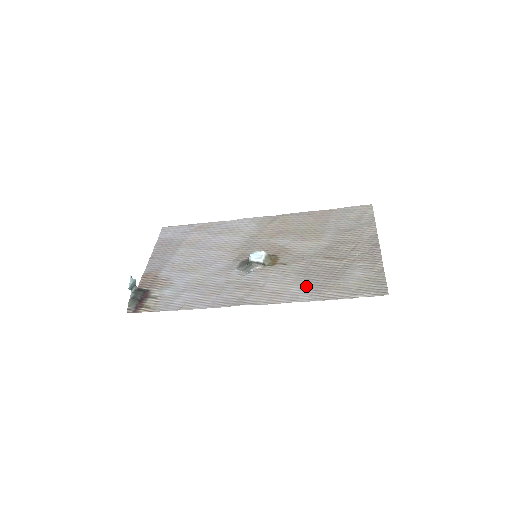
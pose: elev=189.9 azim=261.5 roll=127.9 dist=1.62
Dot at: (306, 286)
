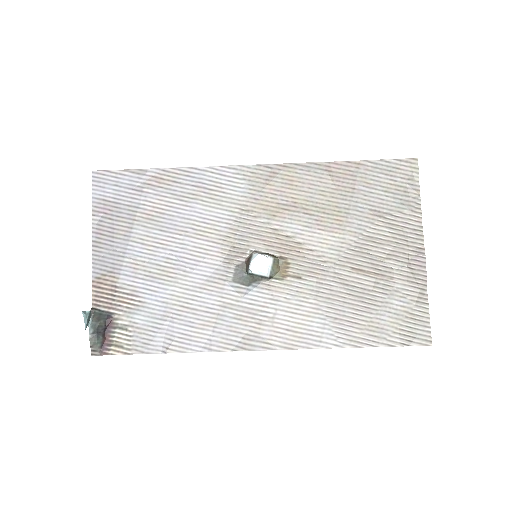
Dot at: (330, 321)
